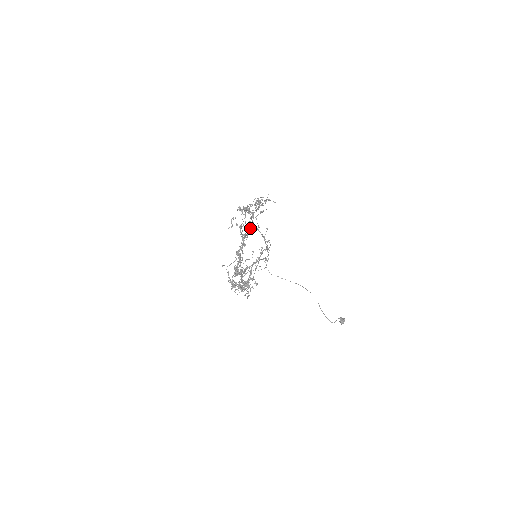
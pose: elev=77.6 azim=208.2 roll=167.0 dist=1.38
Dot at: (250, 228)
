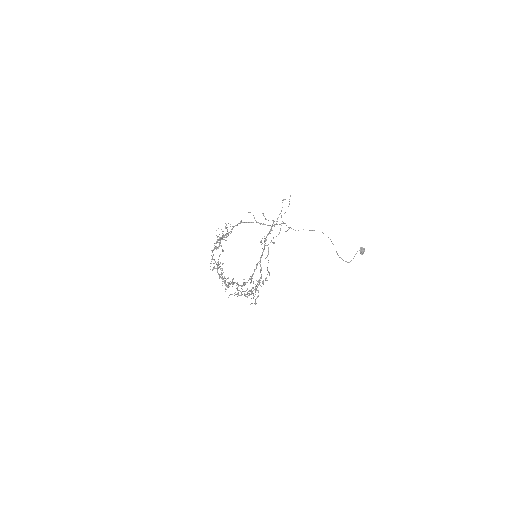
Dot at: occluded
